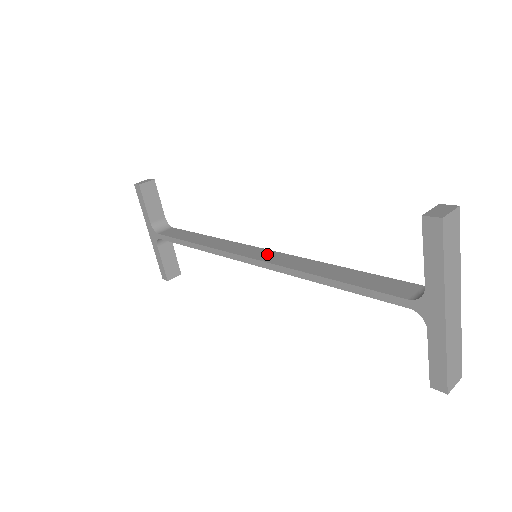
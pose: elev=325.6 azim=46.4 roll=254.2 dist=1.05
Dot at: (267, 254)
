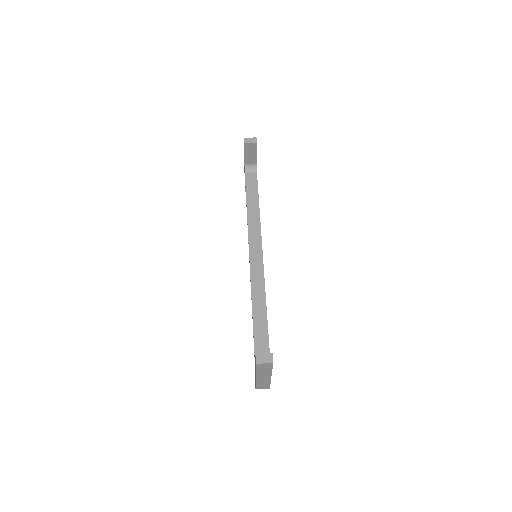
Dot at: (258, 263)
